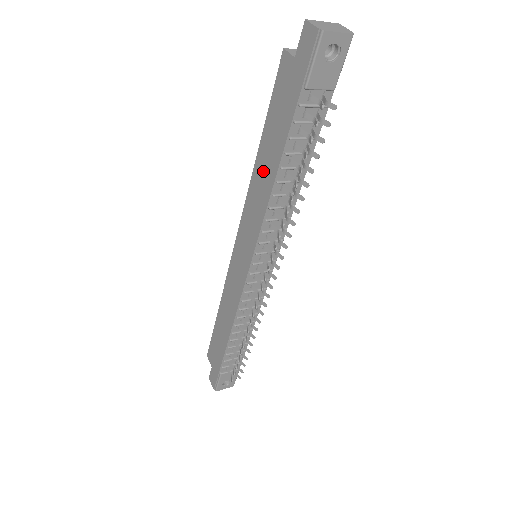
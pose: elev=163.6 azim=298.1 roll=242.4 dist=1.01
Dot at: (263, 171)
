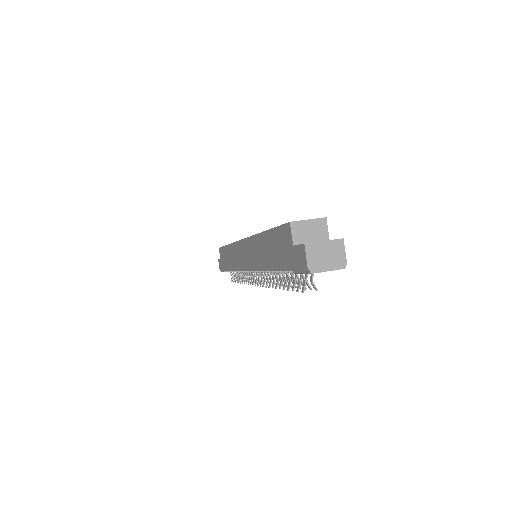
Dot at: (262, 250)
